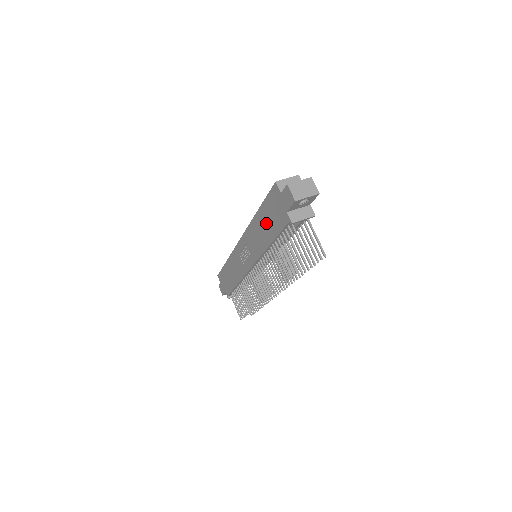
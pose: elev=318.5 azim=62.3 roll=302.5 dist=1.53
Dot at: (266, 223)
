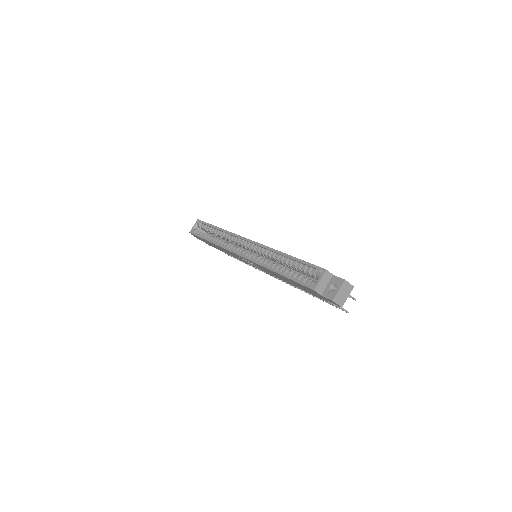
Dot at: occluded
